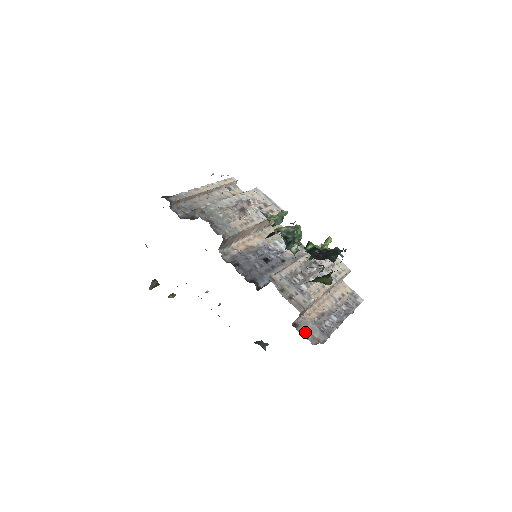
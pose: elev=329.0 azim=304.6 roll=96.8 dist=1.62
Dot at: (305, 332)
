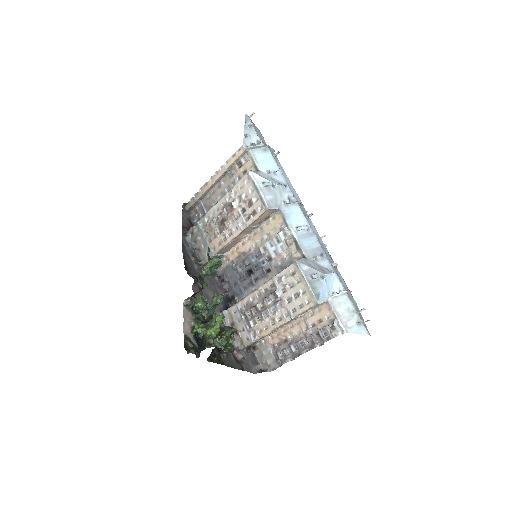
Dot at: (260, 356)
